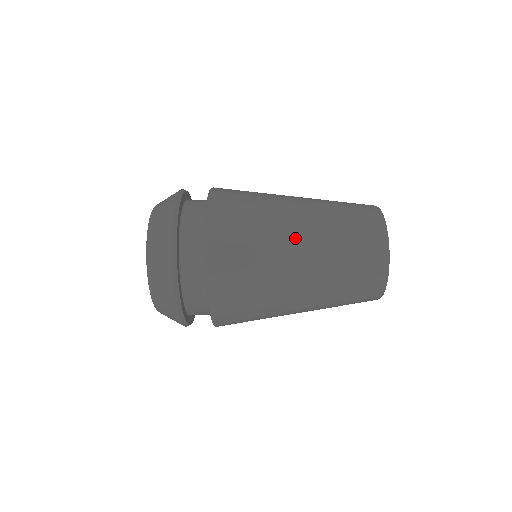
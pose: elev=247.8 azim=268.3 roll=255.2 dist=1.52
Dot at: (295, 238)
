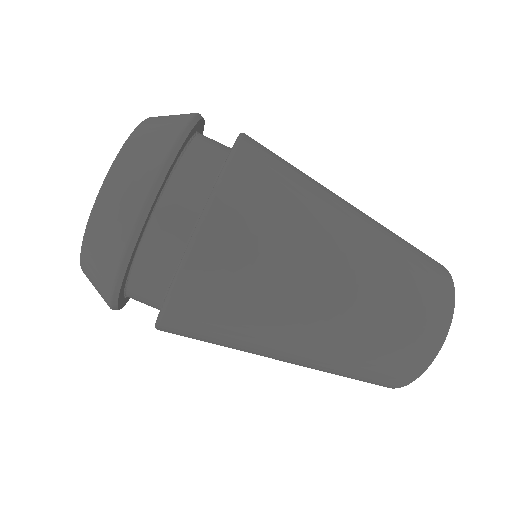
Dot at: (344, 233)
